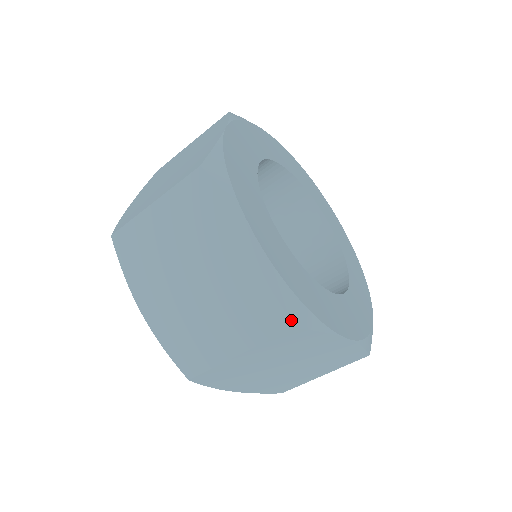
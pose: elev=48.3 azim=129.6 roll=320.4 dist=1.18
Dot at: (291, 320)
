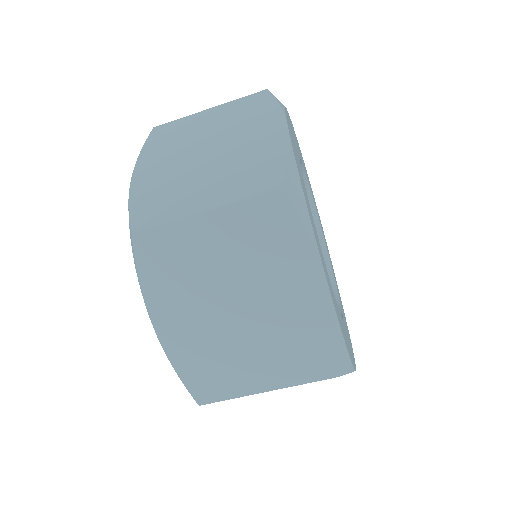
Dot at: (286, 184)
